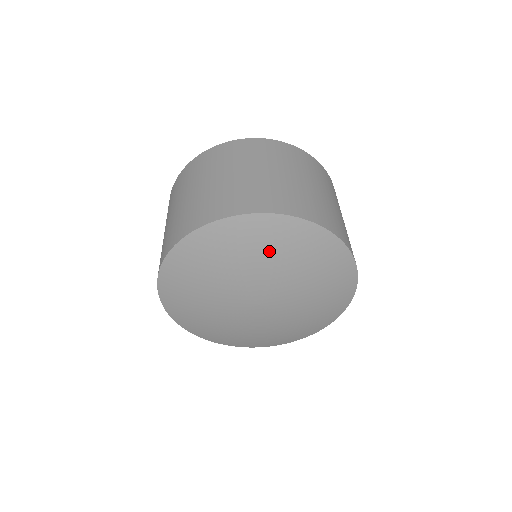
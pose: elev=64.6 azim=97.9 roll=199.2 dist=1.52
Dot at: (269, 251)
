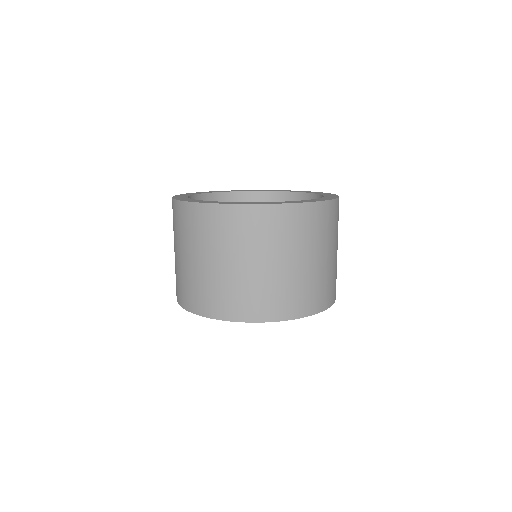
Dot at: occluded
